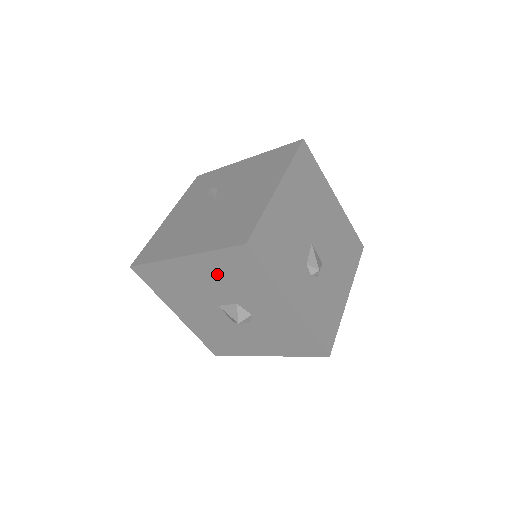
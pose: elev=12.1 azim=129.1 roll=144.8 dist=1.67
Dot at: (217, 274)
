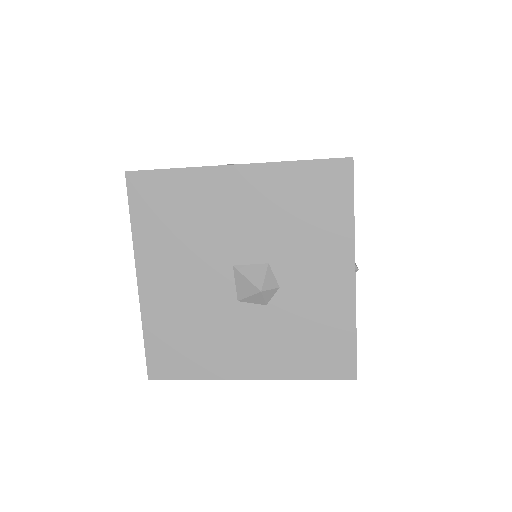
Dot at: (273, 203)
